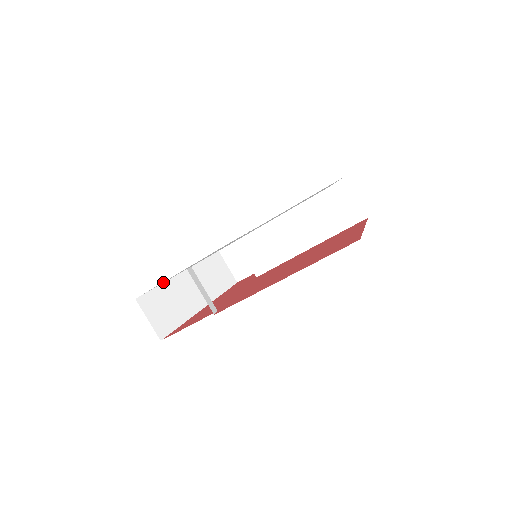
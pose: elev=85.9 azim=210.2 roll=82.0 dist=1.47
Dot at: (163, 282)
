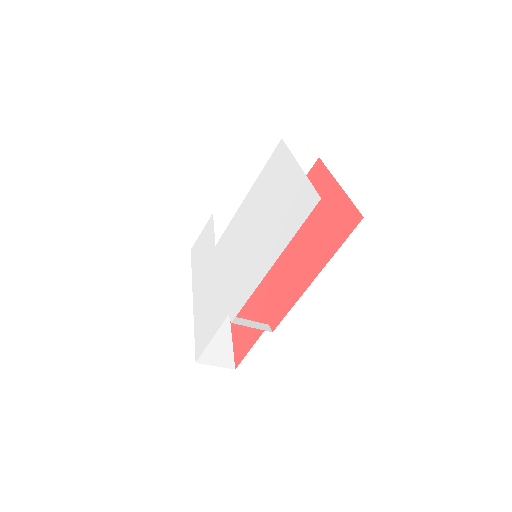
Dot at: (208, 336)
